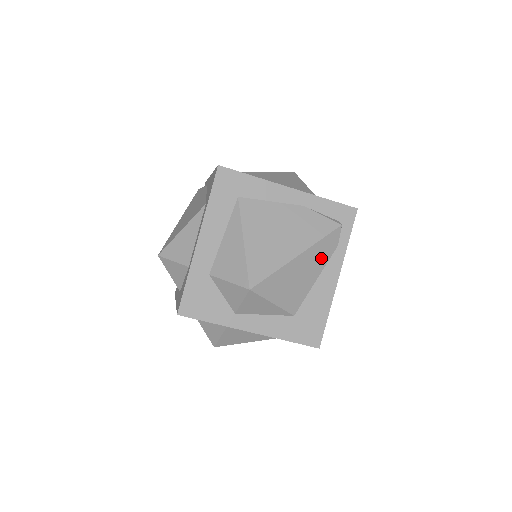
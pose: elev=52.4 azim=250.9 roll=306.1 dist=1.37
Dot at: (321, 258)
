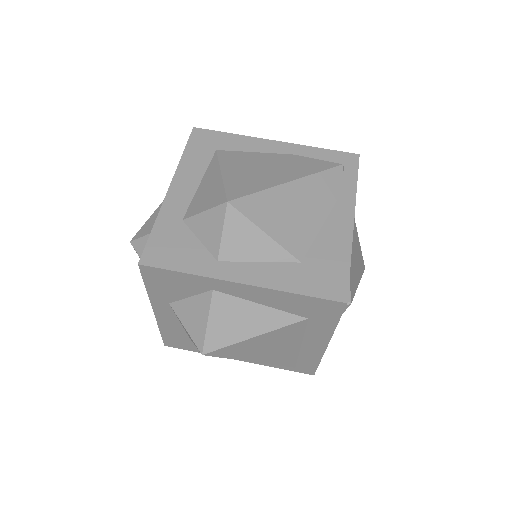
Dot at: (324, 196)
